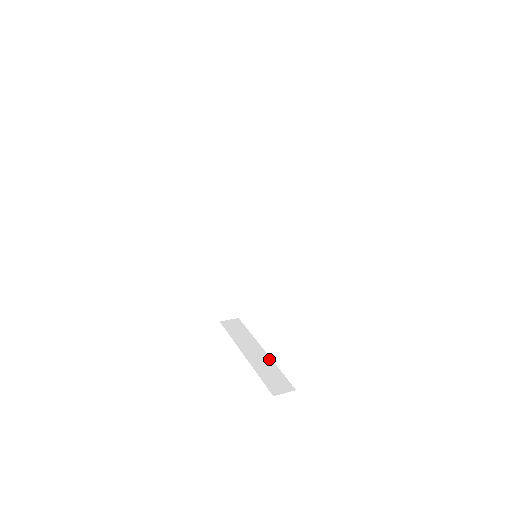
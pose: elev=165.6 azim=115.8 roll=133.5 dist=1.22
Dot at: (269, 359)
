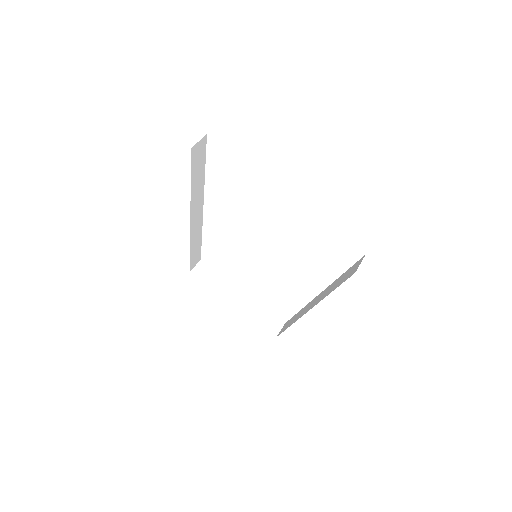
Dot at: (252, 300)
